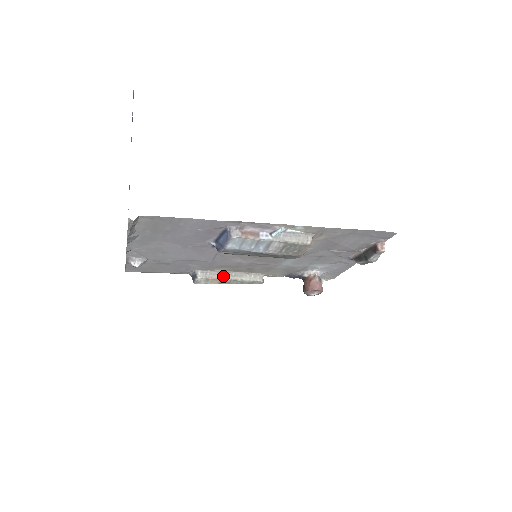
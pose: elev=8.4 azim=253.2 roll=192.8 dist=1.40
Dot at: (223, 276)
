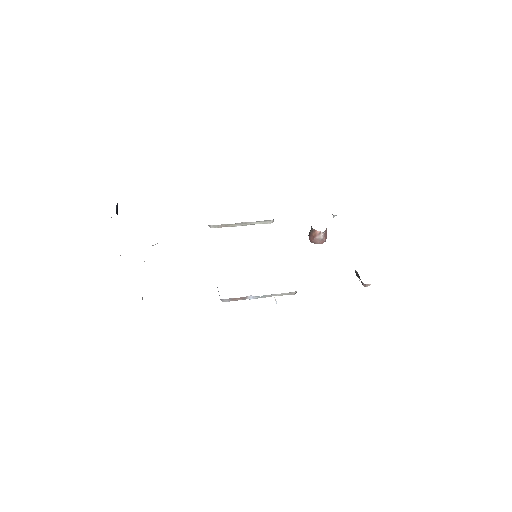
Dot at: (234, 225)
